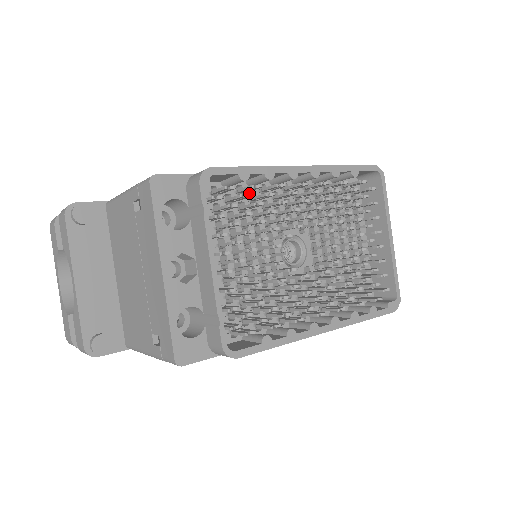
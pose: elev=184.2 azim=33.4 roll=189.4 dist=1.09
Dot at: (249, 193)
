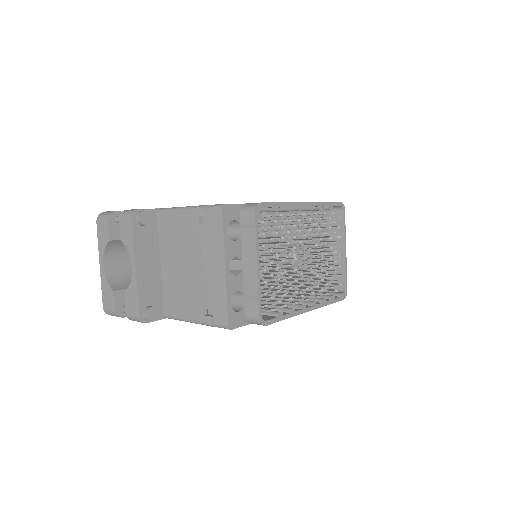
Dot at: occluded
